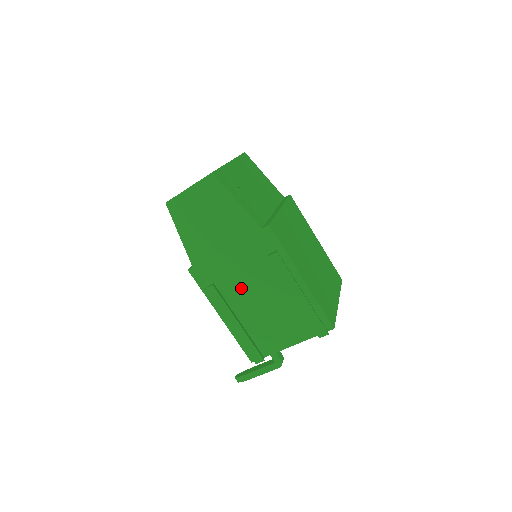
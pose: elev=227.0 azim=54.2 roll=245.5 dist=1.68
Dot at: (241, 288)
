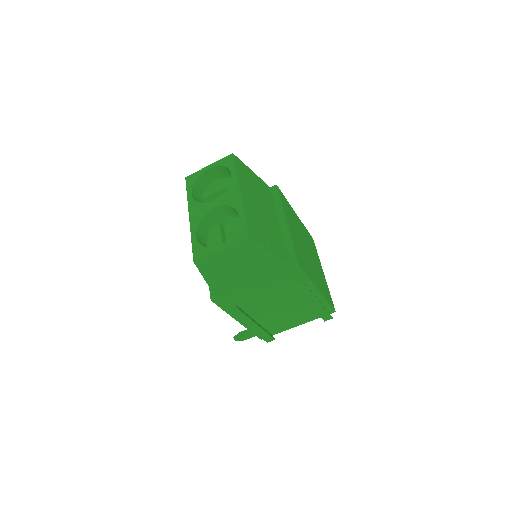
Dot at: (262, 303)
